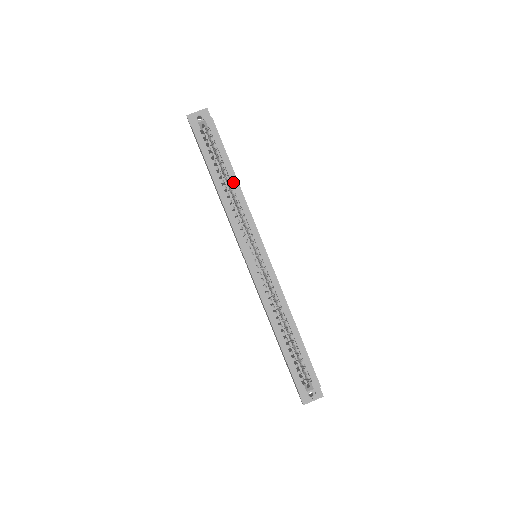
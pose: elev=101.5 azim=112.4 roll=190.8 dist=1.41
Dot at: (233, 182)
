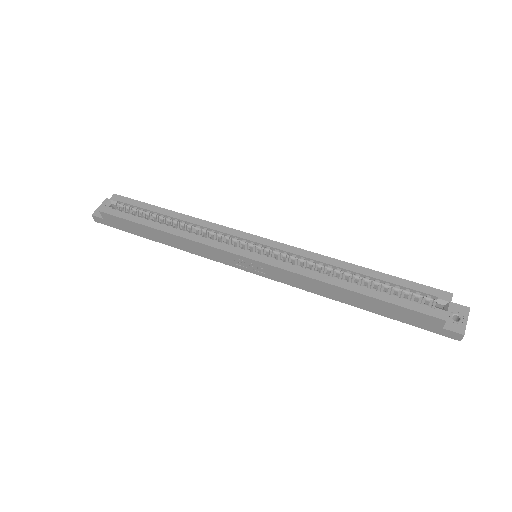
Dot at: (175, 217)
